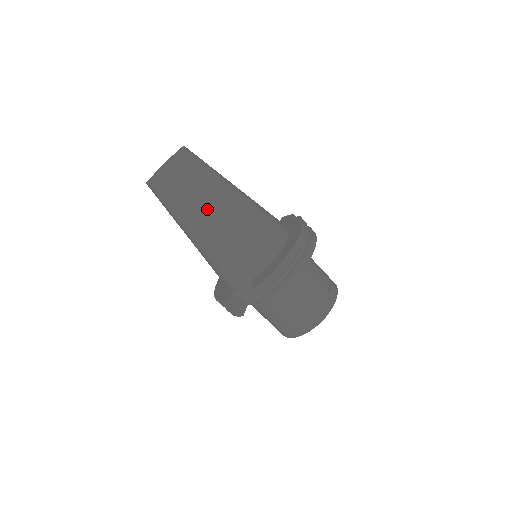
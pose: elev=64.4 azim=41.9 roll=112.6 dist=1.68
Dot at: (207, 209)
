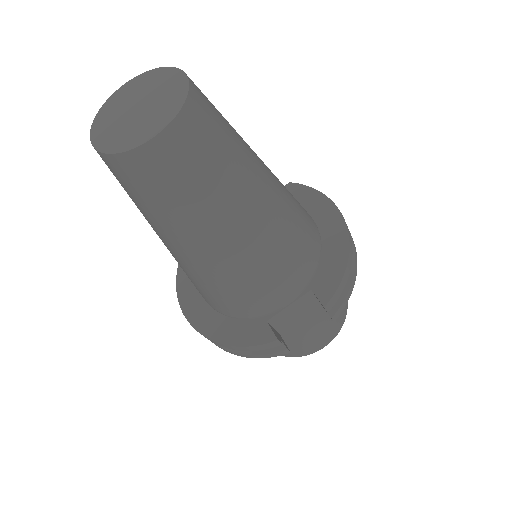
Dot at: (250, 188)
